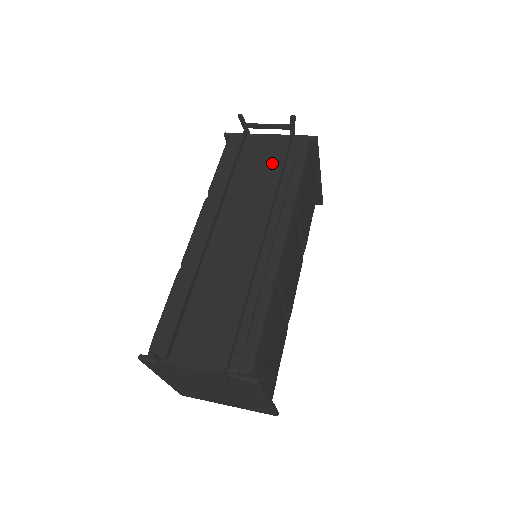
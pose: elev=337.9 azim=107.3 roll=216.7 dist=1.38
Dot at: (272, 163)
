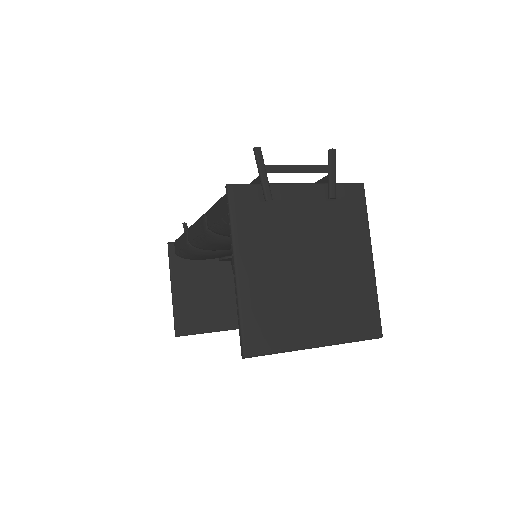
Dot at: occluded
